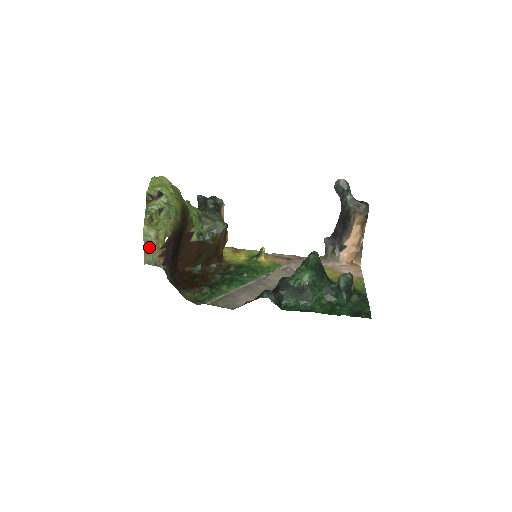
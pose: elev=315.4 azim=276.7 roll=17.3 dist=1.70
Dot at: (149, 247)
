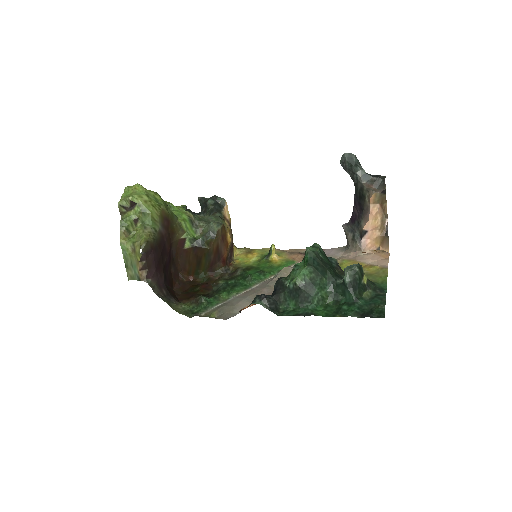
Dot at: (129, 261)
